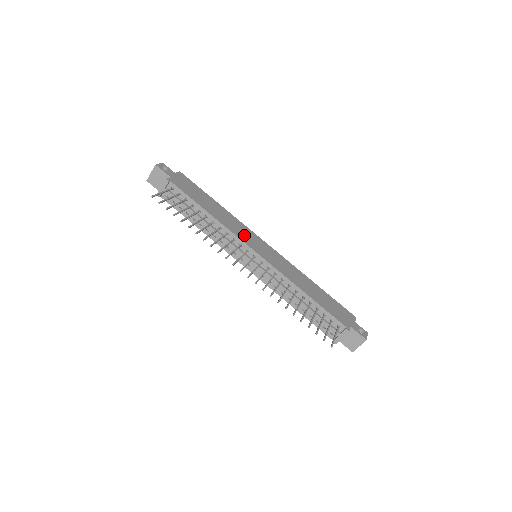
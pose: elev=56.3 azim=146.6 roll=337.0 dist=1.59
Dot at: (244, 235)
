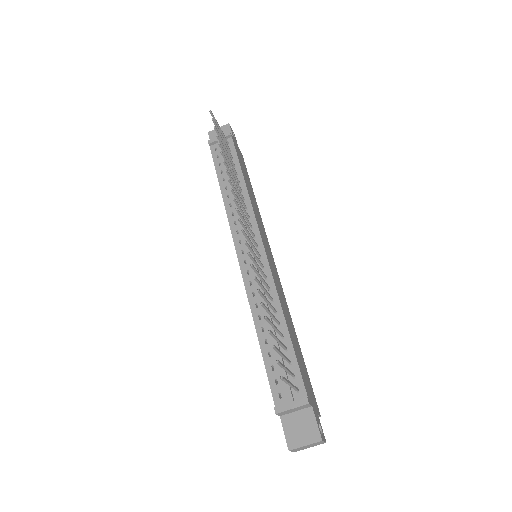
Dot at: (261, 227)
